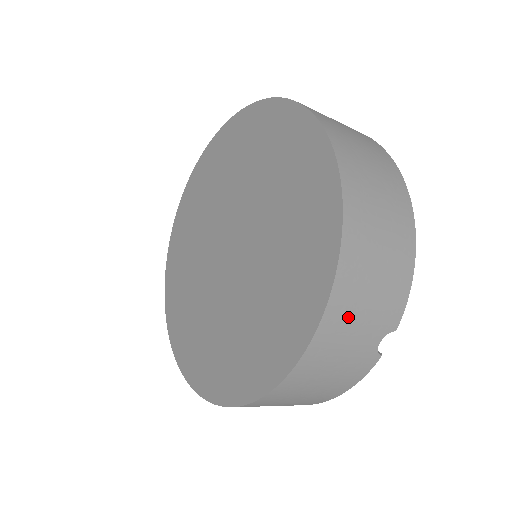
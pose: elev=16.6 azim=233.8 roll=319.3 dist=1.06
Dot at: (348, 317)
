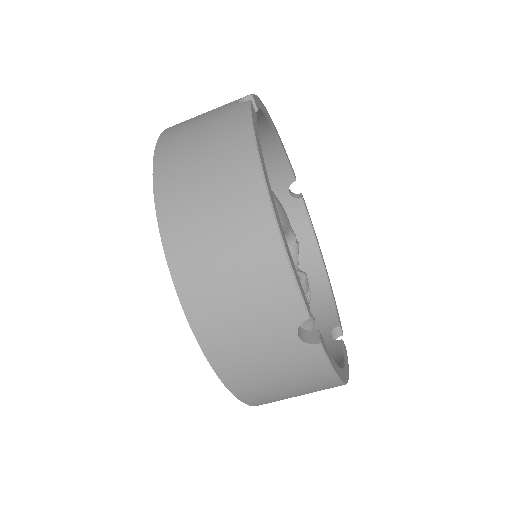
Dot at: (228, 333)
